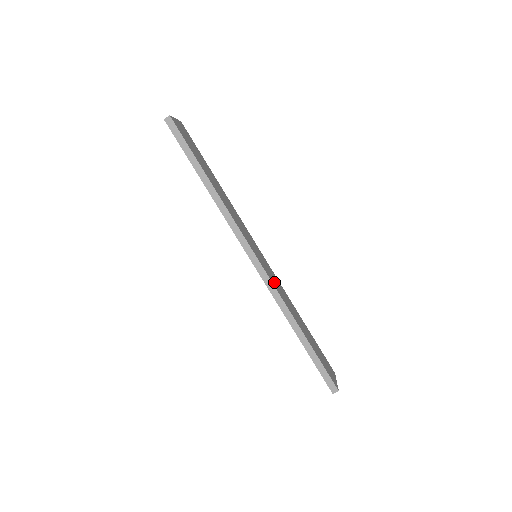
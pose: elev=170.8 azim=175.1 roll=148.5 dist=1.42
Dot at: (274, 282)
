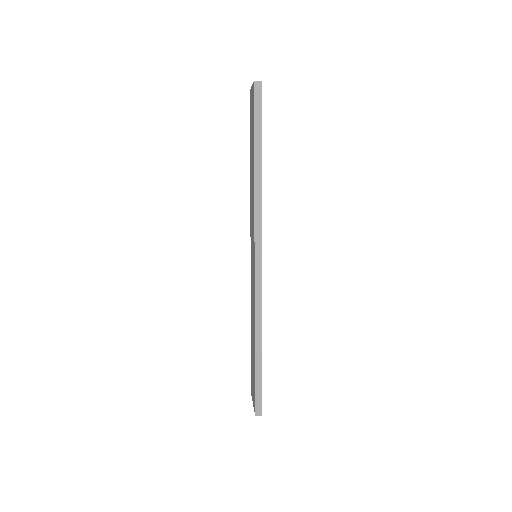
Dot at: occluded
